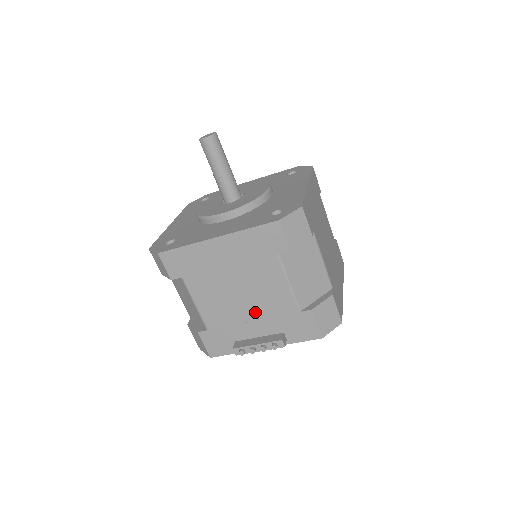
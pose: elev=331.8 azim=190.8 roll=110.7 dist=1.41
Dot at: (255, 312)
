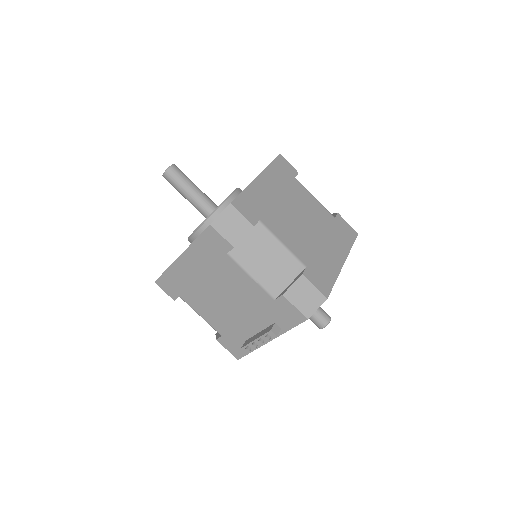
Dot at: (243, 310)
